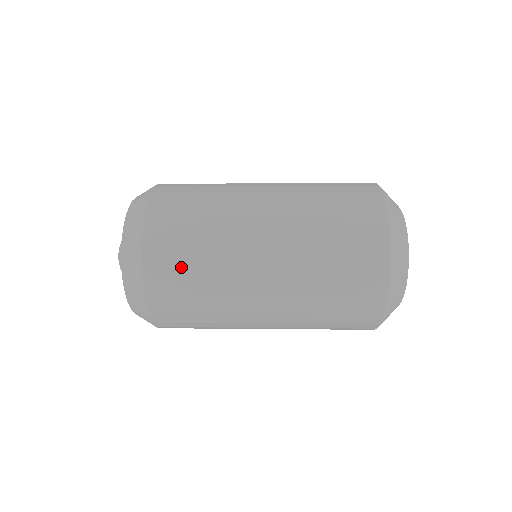
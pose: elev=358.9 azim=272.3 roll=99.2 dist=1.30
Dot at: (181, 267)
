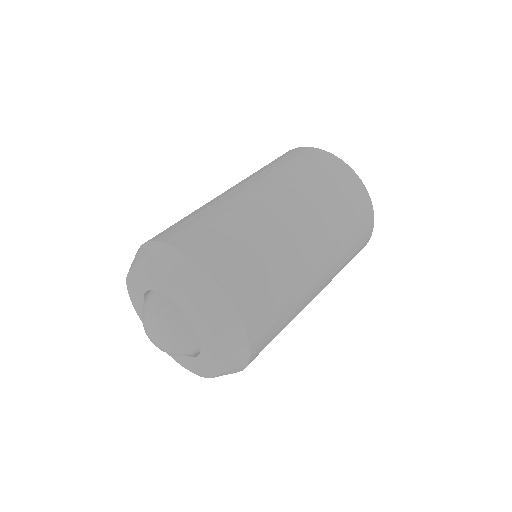
Dot at: occluded
